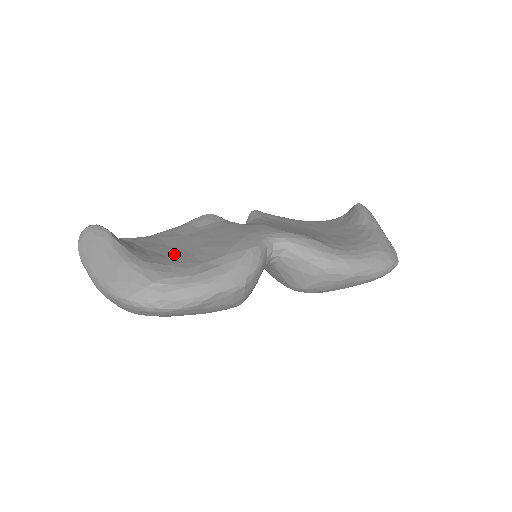
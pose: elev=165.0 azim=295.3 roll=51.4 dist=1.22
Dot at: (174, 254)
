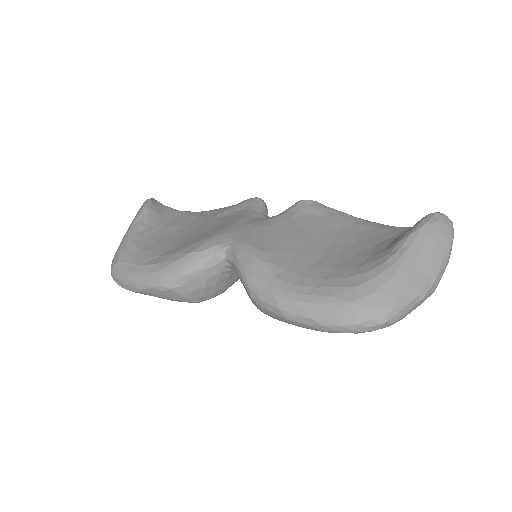
Dot at: (167, 239)
